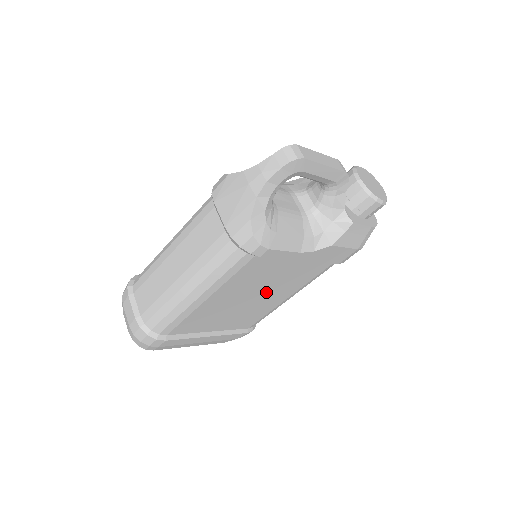
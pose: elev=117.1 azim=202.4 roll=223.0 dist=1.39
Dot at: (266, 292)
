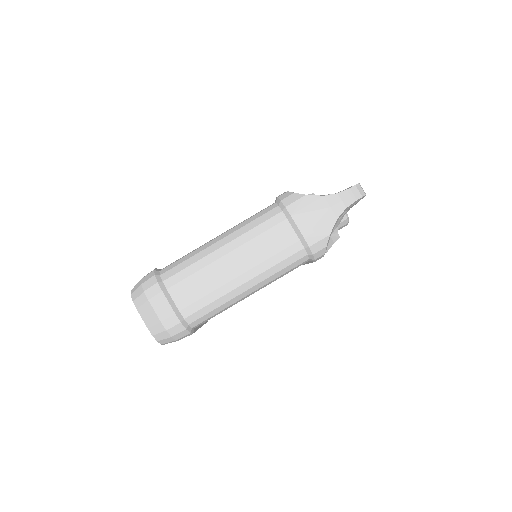
Dot at: occluded
